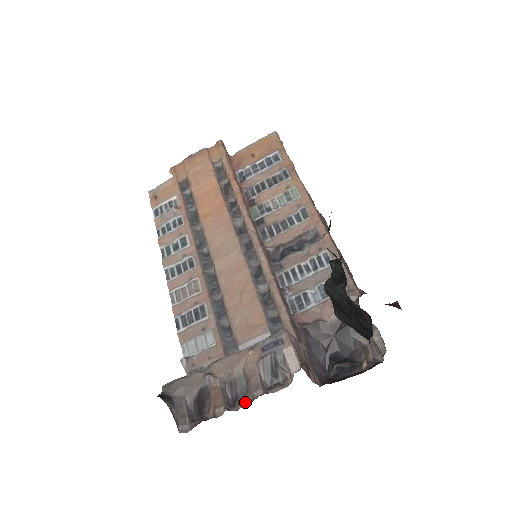
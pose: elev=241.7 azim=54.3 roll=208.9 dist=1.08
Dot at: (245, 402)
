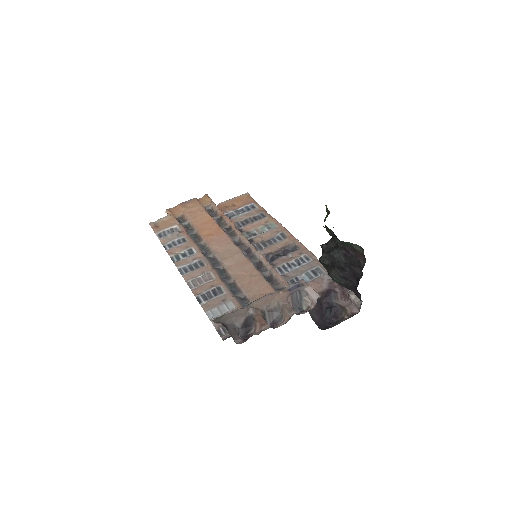
Dot at: (282, 323)
